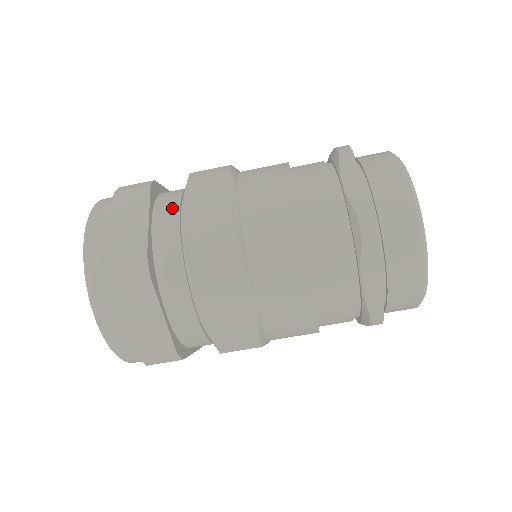
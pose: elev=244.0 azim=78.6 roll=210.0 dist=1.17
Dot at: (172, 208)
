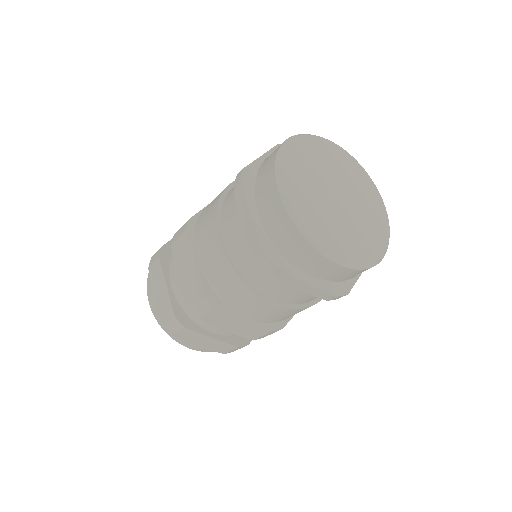
Dot at: (211, 325)
